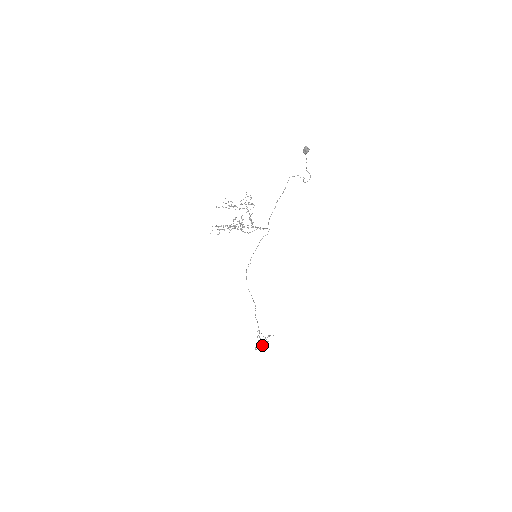
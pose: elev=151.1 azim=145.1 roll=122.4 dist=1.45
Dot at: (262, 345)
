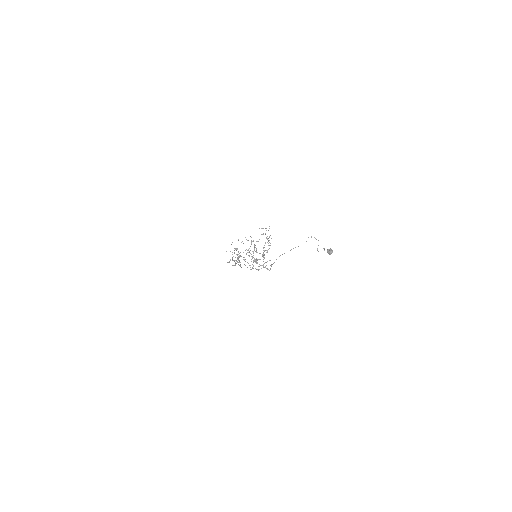
Dot at: (234, 265)
